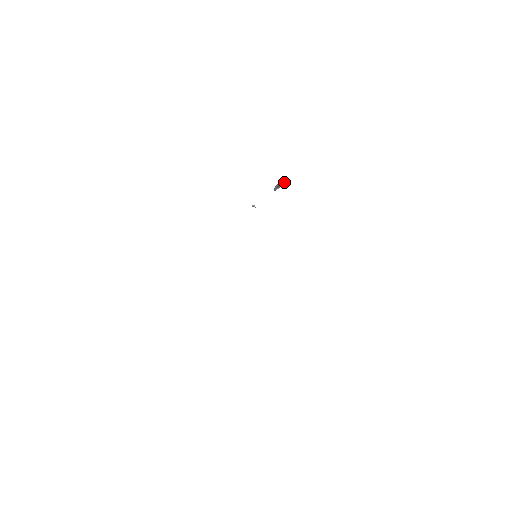
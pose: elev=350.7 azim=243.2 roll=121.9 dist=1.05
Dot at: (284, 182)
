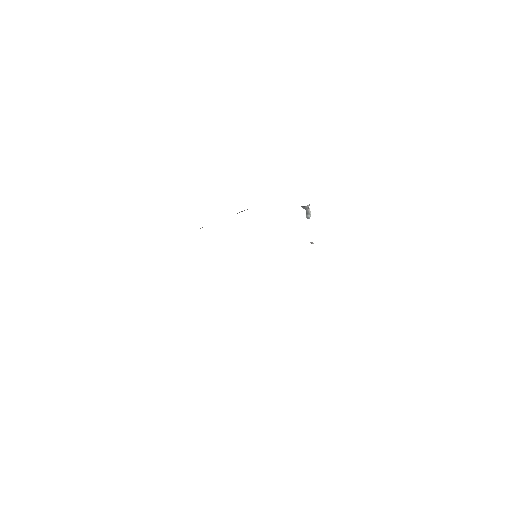
Dot at: (305, 206)
